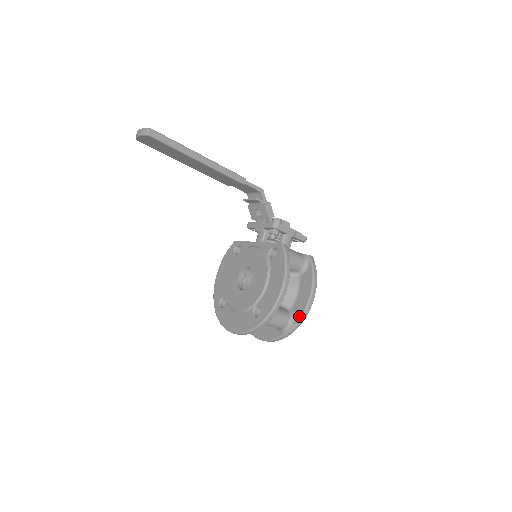
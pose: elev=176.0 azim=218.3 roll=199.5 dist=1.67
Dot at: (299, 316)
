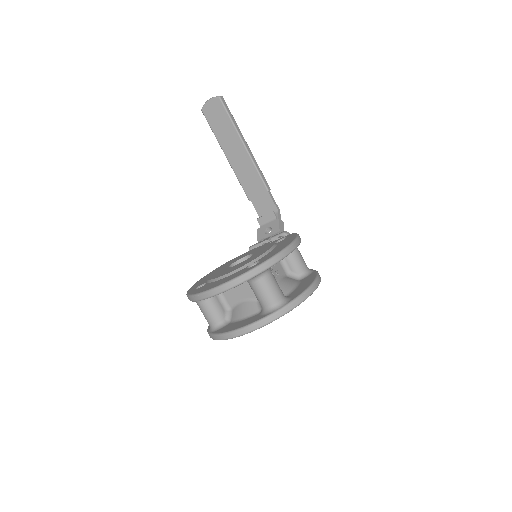
Dot at: (297, 295)
